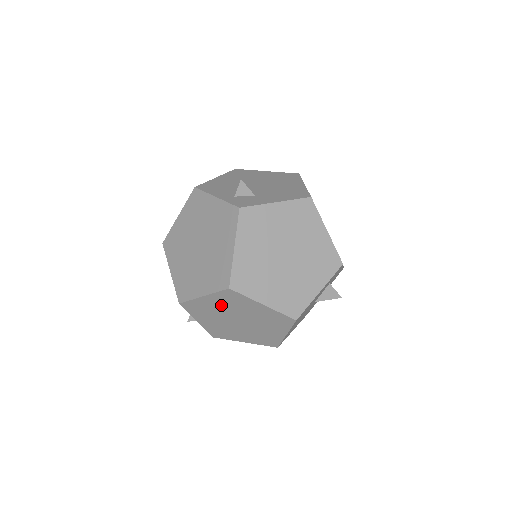
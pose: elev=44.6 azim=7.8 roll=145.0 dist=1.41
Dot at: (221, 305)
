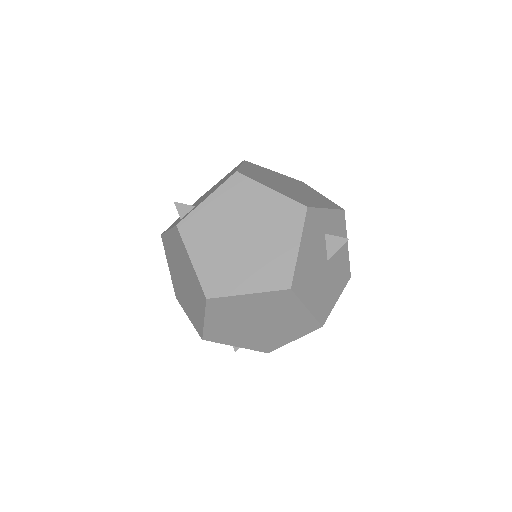
Dot at: (226, 319)
